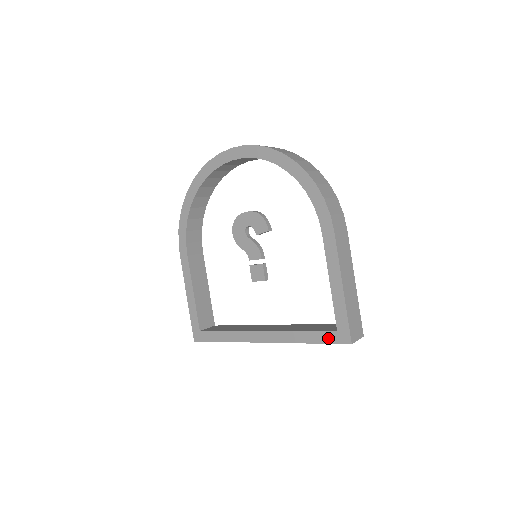
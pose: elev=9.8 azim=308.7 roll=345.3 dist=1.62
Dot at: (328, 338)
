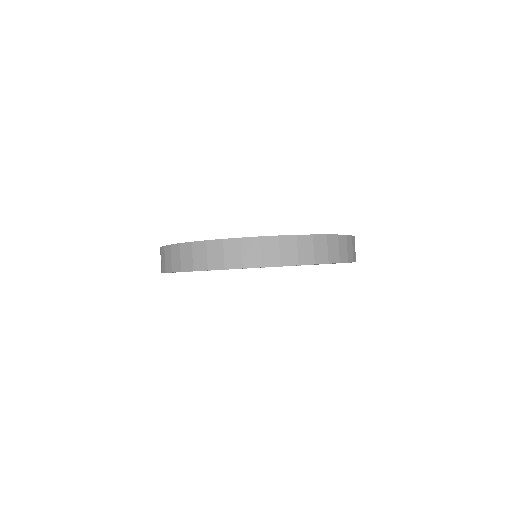
Dot at: occluded
